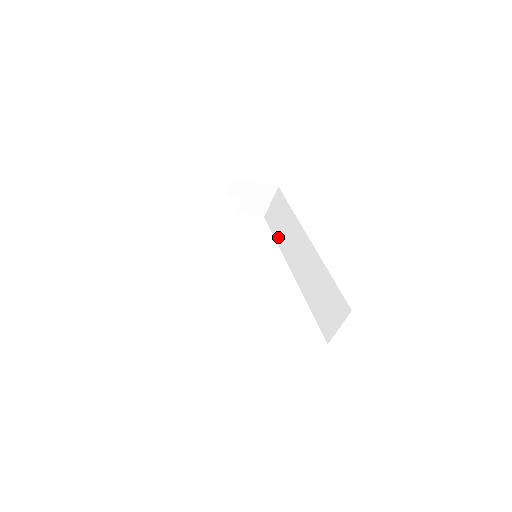
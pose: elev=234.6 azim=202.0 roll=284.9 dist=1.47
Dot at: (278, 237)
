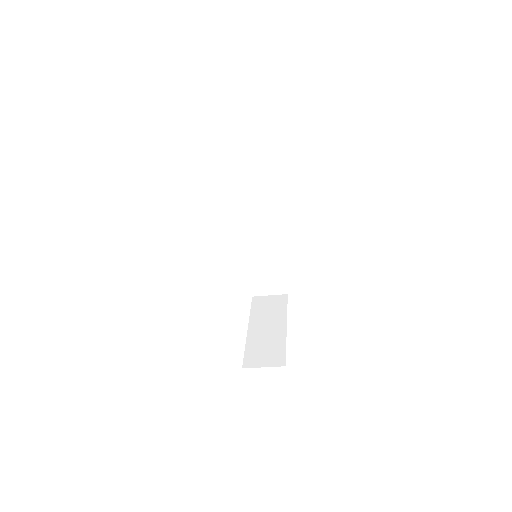
Dot at: (238, 183)
